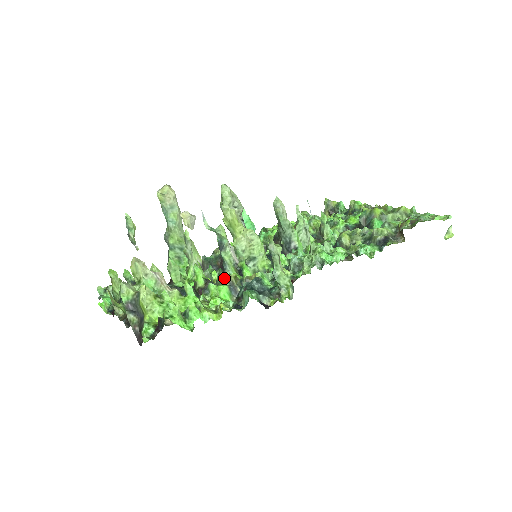
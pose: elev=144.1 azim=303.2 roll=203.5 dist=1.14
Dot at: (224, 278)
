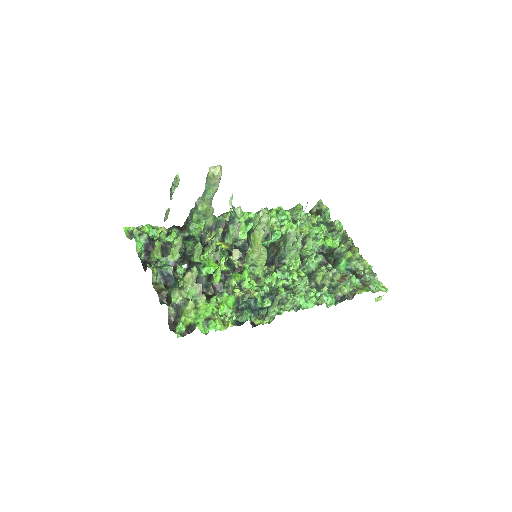
Dot at: (236, 292)
